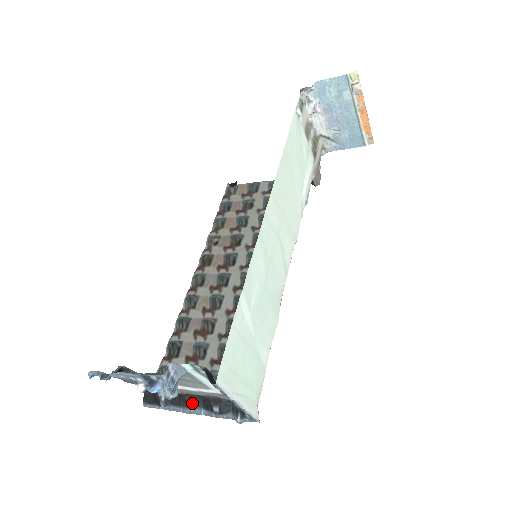
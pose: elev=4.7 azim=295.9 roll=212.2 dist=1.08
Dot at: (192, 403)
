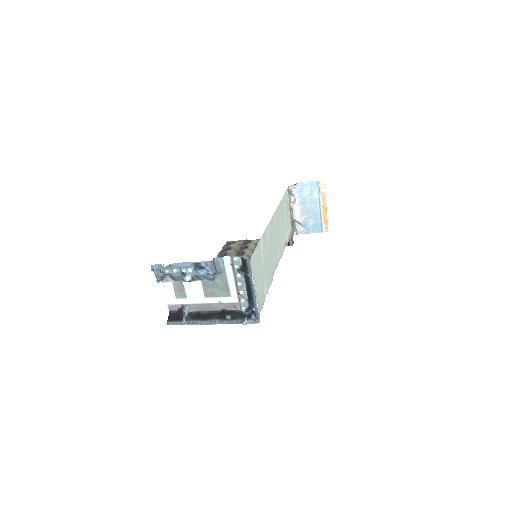
Dot at: (209, 317)
